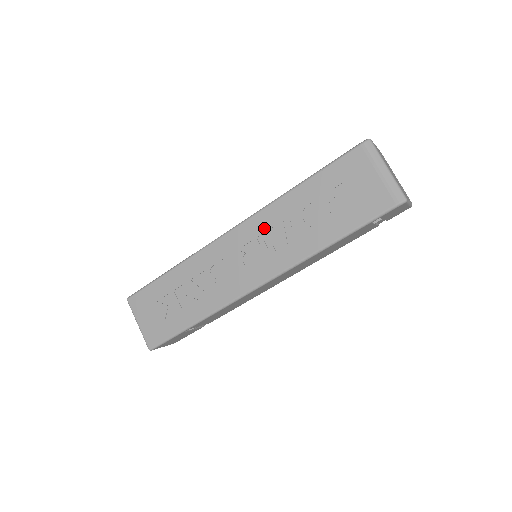
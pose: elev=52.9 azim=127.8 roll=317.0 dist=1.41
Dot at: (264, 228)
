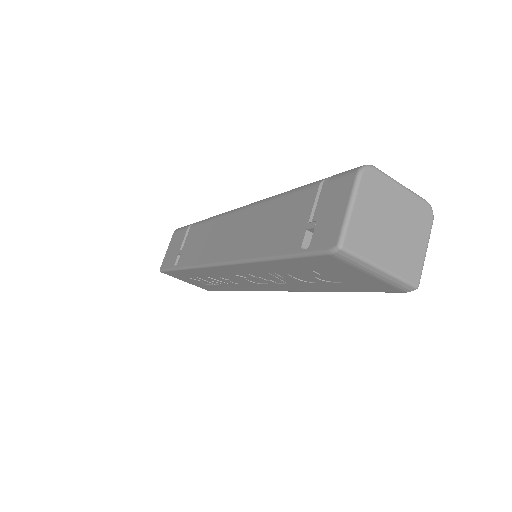
Dot at: (251, 272)
